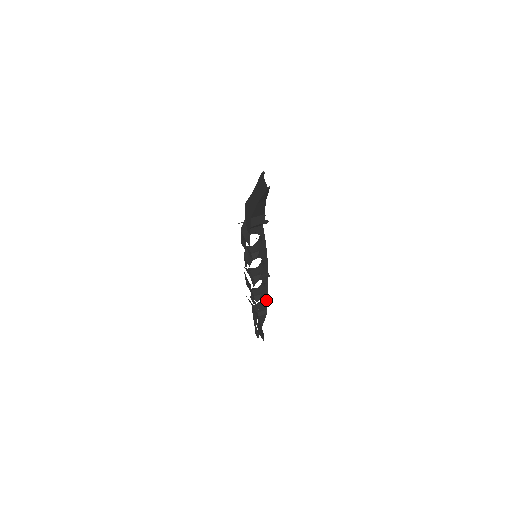
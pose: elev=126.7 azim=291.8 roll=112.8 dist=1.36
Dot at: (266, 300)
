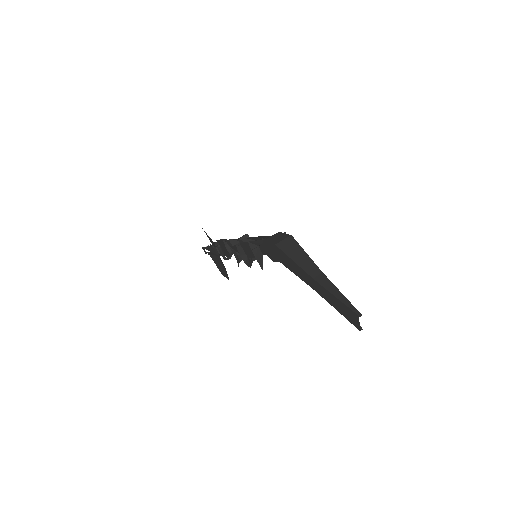
Dot at: occluded
